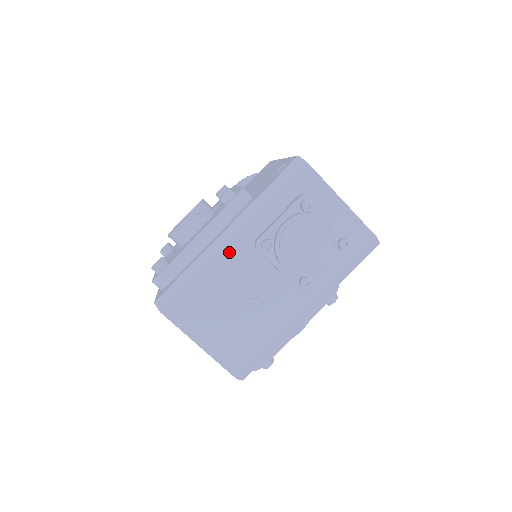
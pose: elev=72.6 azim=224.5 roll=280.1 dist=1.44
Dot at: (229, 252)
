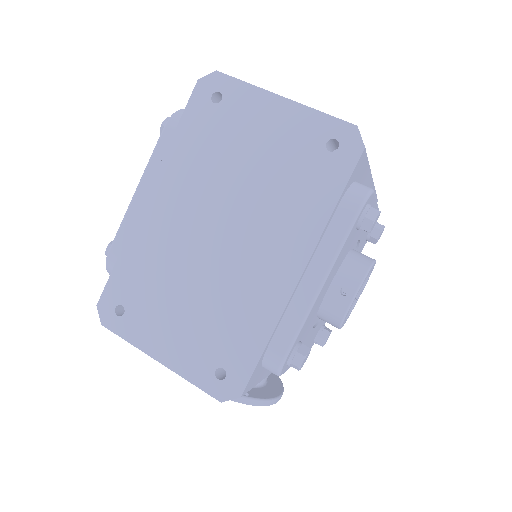
Dot at: occluded
